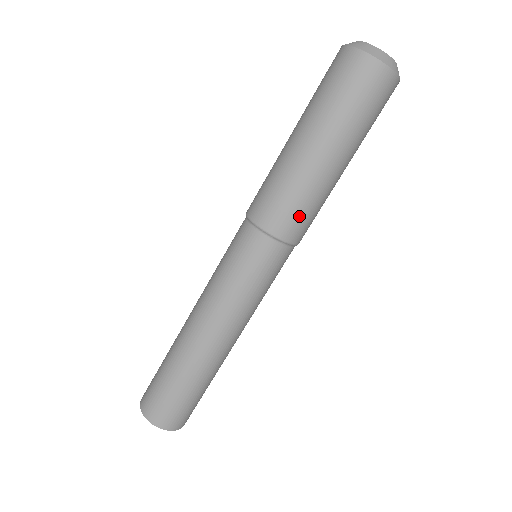
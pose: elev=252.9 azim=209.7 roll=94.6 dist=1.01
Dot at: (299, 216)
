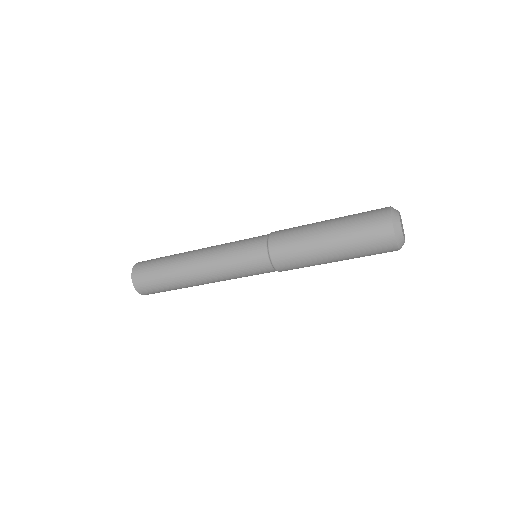
Dot at: (295, 268)
